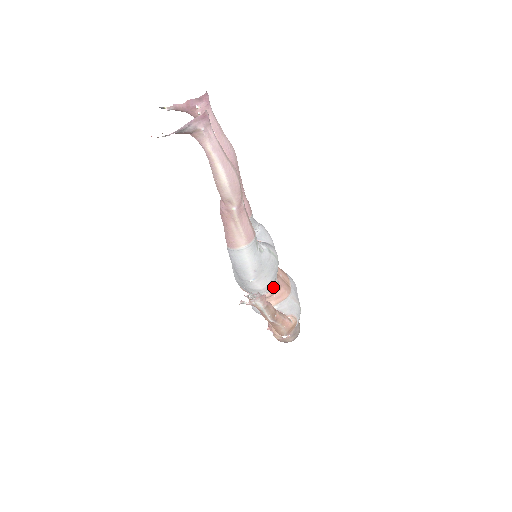
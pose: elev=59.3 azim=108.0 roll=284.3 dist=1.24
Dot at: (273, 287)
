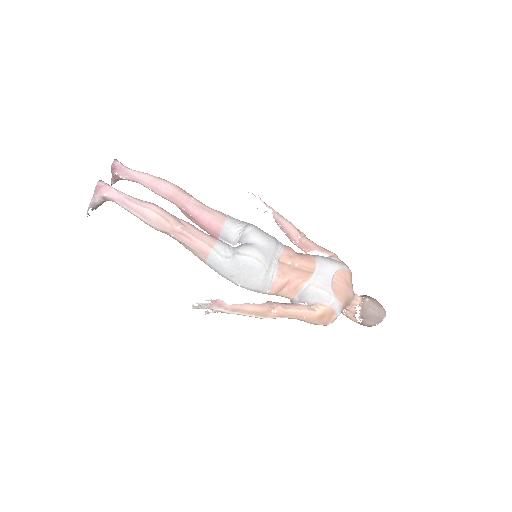
Dot at: (272, 282)
